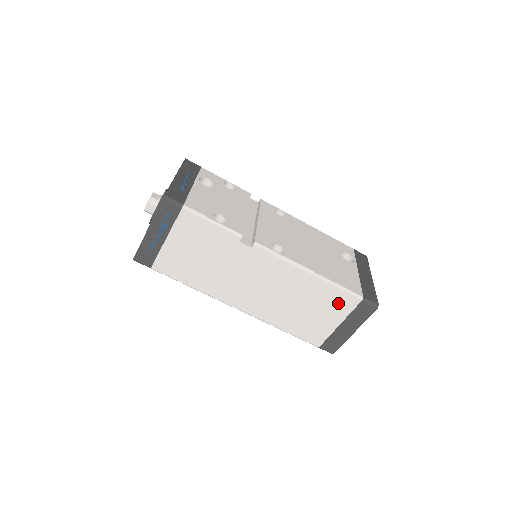
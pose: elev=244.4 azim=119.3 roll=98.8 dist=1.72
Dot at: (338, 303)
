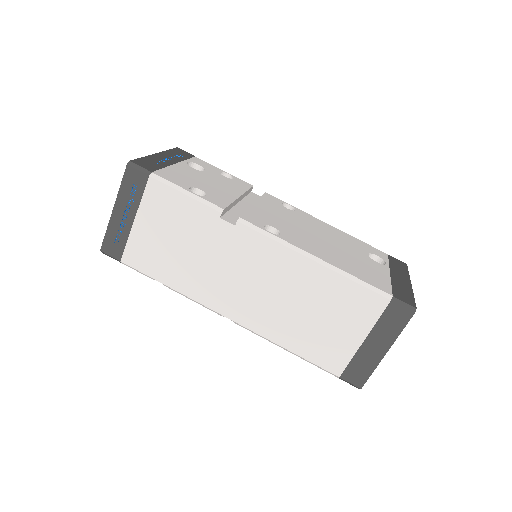
Dot at: (358, 306)
